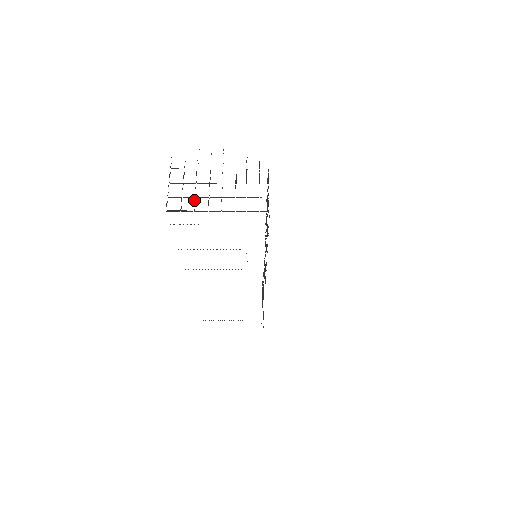
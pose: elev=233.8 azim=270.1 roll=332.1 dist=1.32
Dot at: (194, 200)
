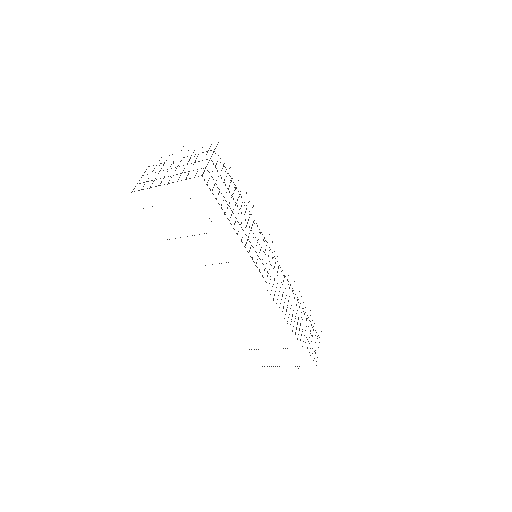
Dot at: (153, 181)
